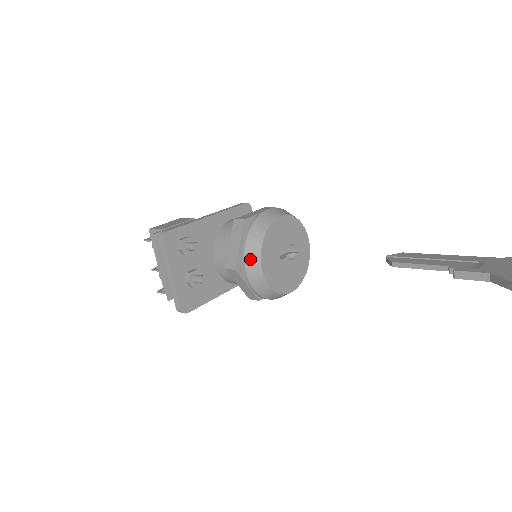
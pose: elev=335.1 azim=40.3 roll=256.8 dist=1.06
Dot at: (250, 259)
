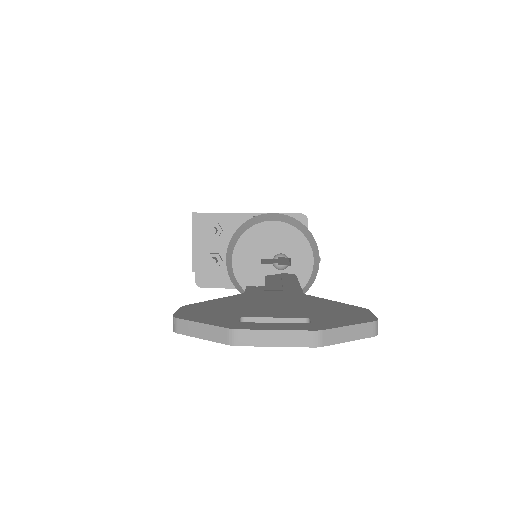
Dot at: (229, 250)
